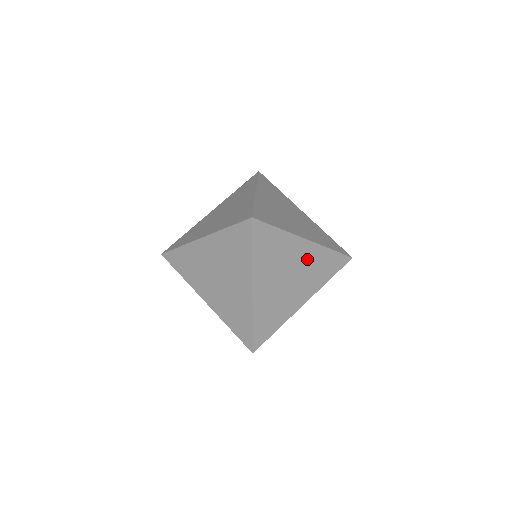
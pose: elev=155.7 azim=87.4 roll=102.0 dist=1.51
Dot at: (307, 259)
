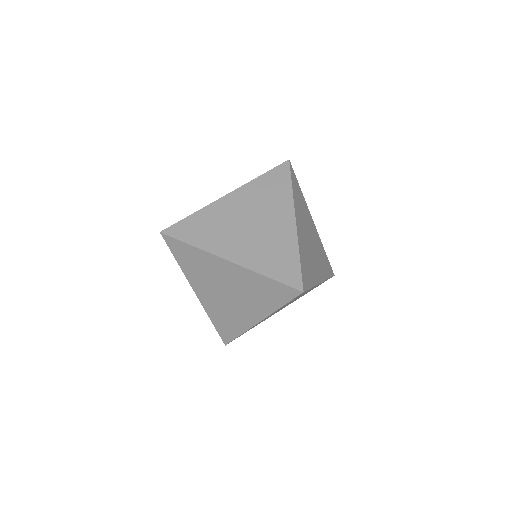
Dot at: (315, 238)
